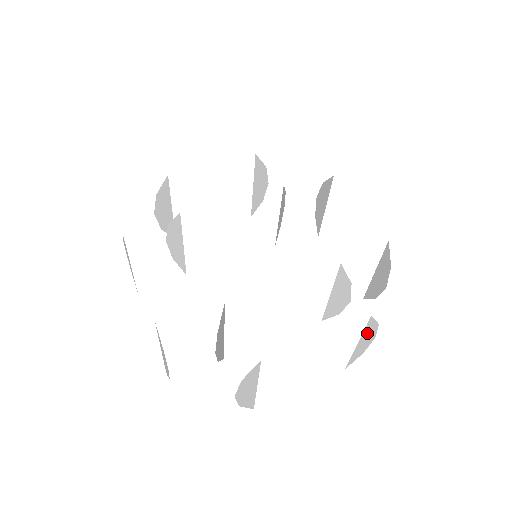
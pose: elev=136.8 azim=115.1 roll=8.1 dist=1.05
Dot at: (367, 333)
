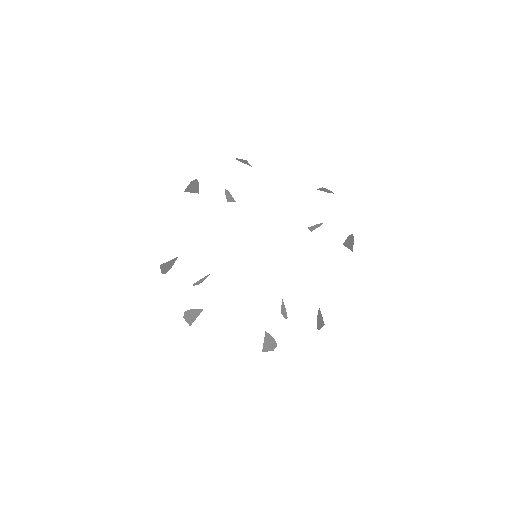
Dot at: (268, 346)
